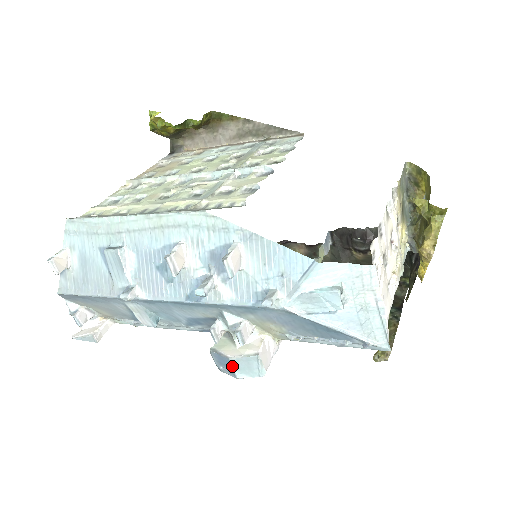
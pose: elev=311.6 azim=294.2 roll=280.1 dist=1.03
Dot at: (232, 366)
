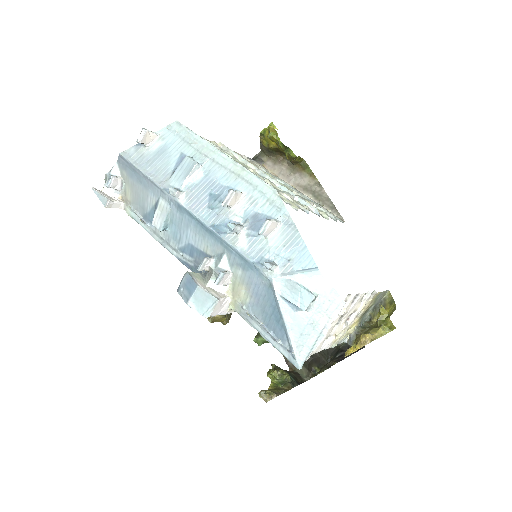
Dot at: (194, 292)
